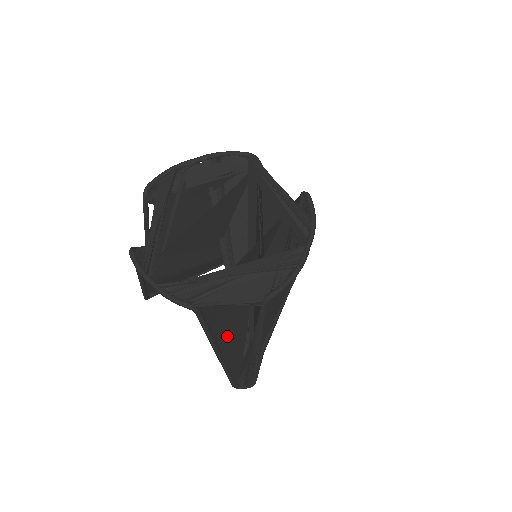
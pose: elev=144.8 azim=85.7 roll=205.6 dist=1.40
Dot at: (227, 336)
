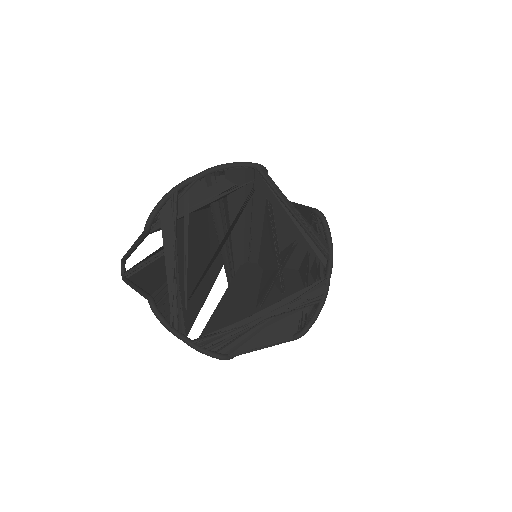
Dot at: occluded
